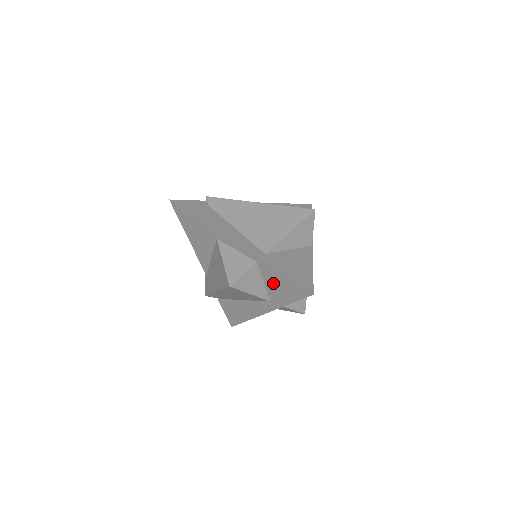
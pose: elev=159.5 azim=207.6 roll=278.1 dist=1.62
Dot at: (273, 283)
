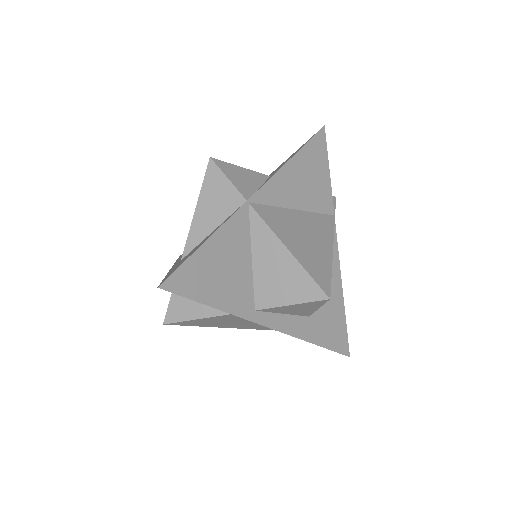
Dot at: occluded
